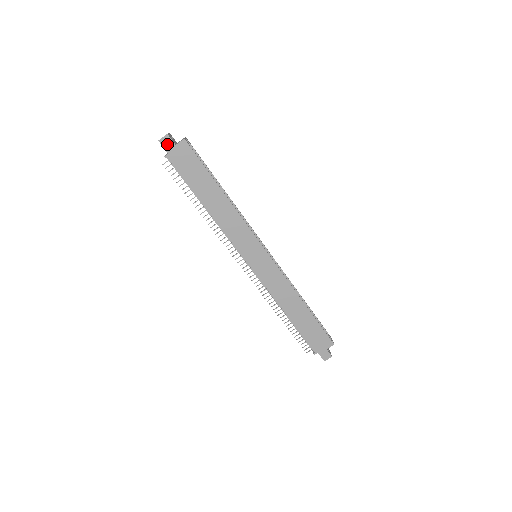
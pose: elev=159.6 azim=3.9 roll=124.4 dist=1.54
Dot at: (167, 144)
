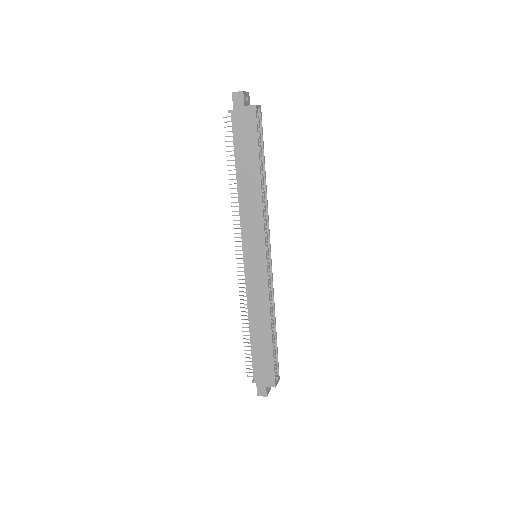
Dot at: (238, 100)
